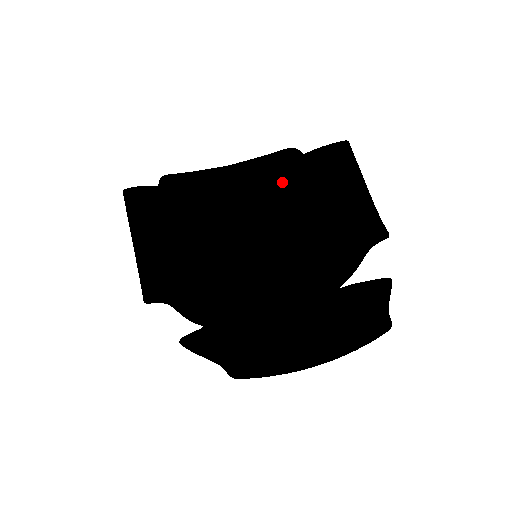
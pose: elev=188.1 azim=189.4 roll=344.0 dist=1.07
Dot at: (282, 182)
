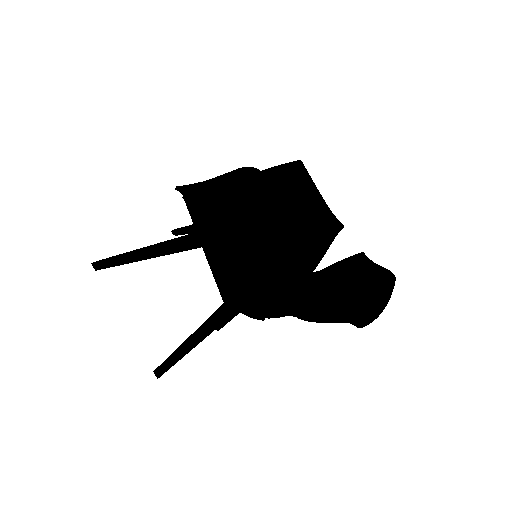
Dot at: (253, 194)
